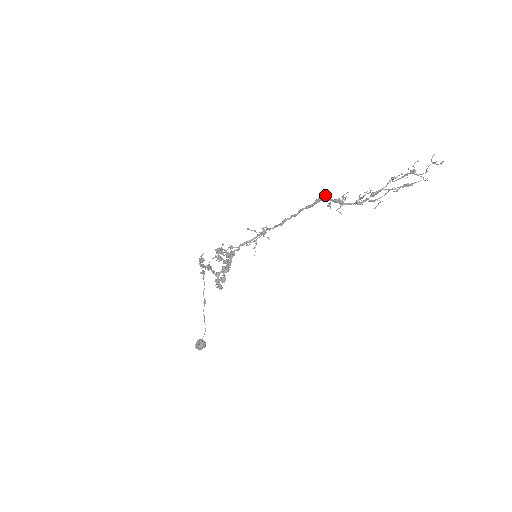
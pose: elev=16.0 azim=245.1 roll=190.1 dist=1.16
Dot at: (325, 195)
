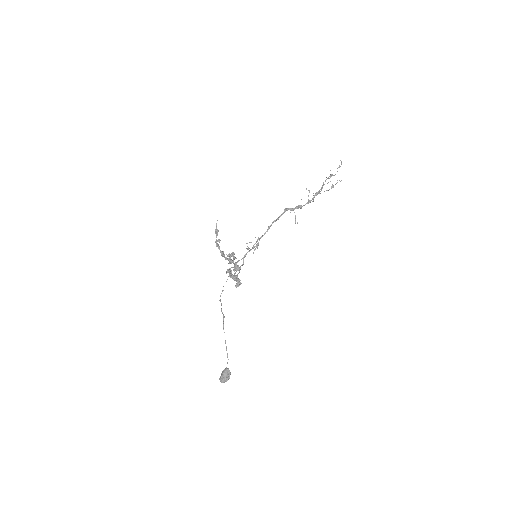
Dot at: (290, 212)
